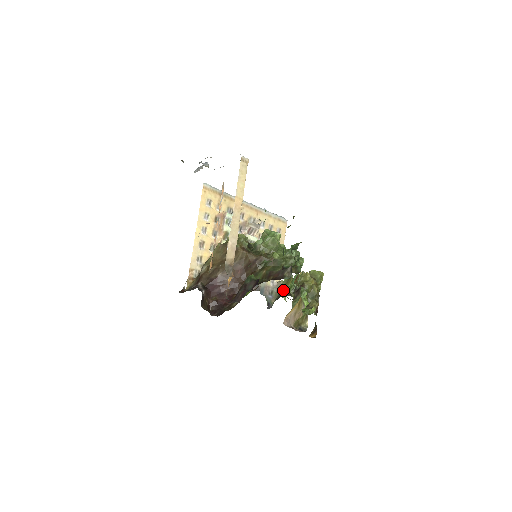
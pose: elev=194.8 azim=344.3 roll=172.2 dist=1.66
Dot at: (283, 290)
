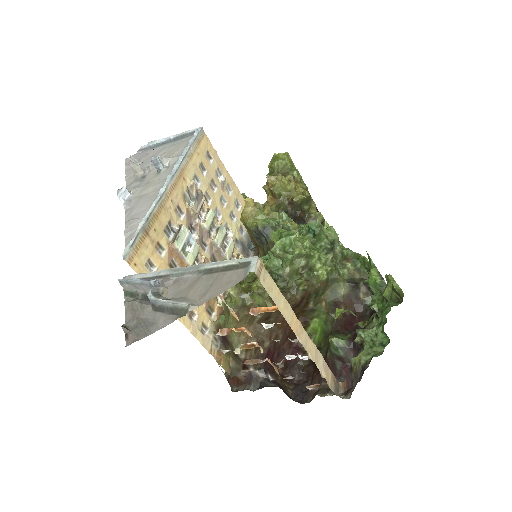
Dot at: occluded
